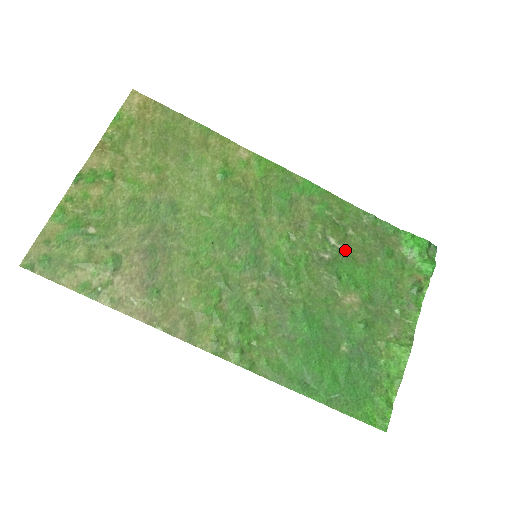
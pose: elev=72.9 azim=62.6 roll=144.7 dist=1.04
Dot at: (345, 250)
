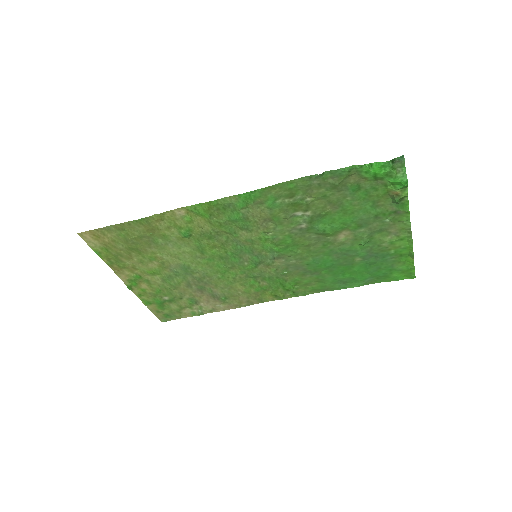
Dot at: (314, 212)
